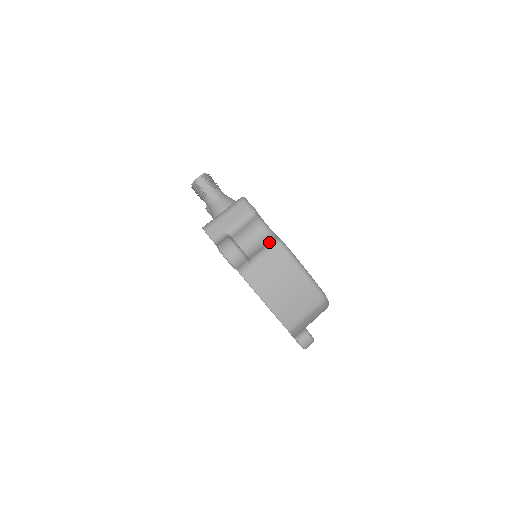
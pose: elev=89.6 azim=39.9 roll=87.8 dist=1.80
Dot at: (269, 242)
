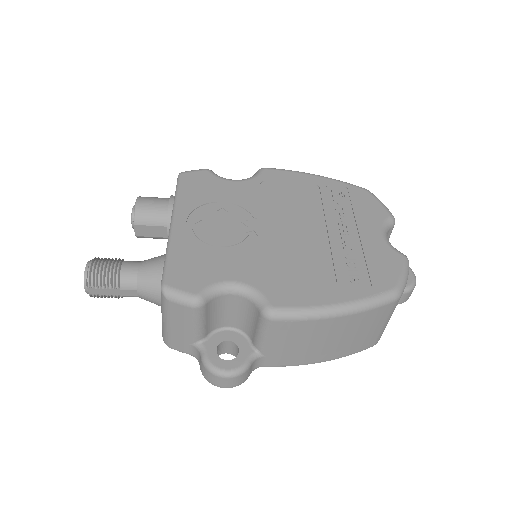
Dot at: (256, 317)
